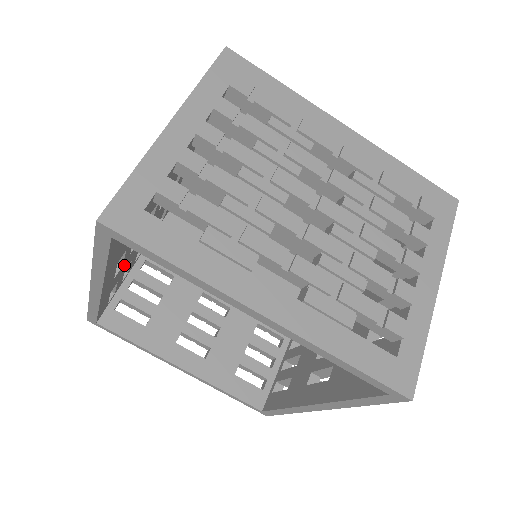
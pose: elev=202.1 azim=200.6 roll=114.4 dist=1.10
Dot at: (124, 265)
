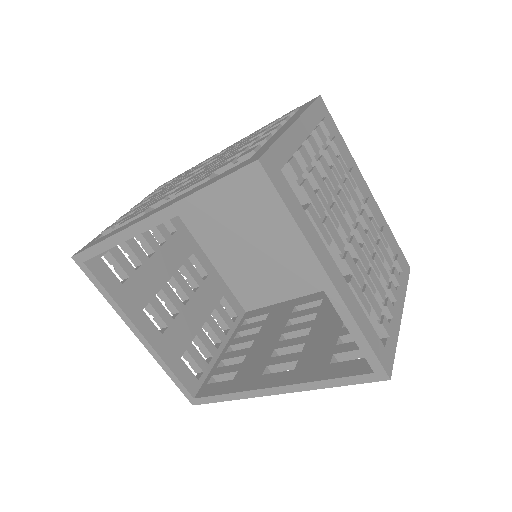
Dot at: occluded
